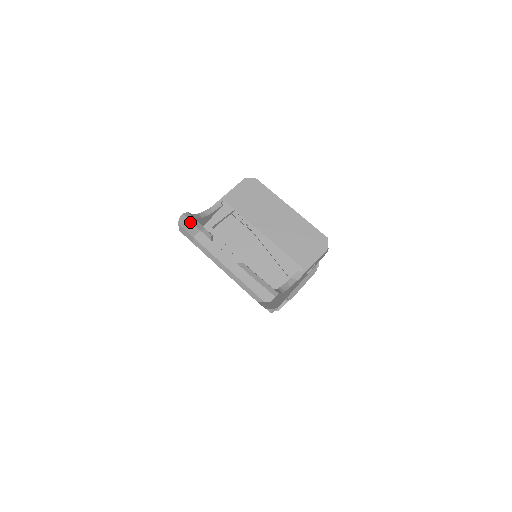
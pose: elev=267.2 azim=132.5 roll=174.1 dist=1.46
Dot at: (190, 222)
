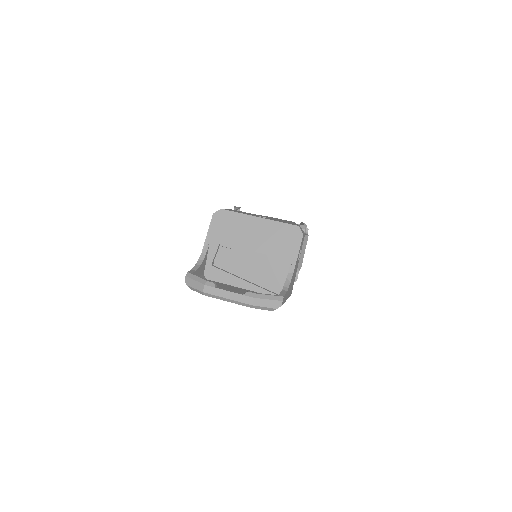
Dot at: (194, 281)
